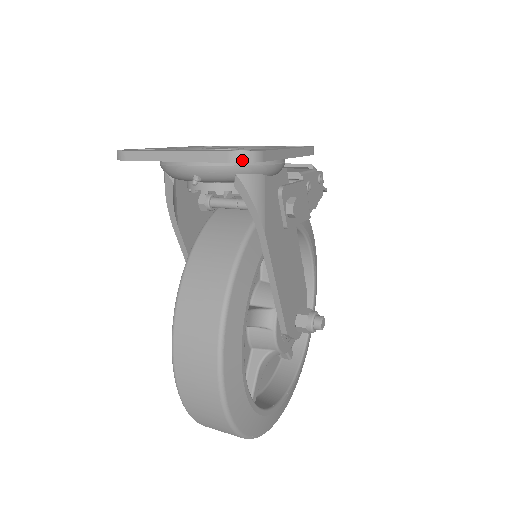
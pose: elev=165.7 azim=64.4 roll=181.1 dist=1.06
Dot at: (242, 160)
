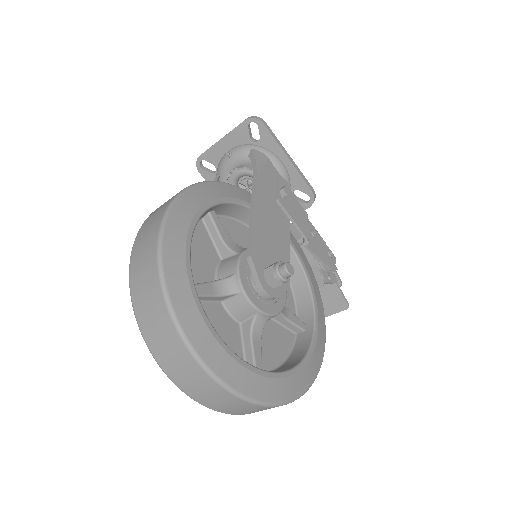
Dot at: (252, 117)
